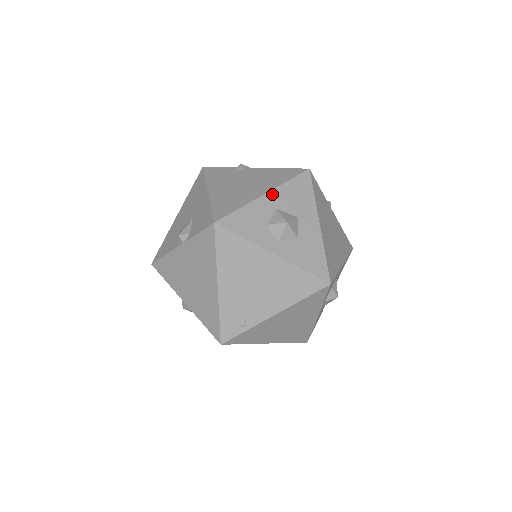
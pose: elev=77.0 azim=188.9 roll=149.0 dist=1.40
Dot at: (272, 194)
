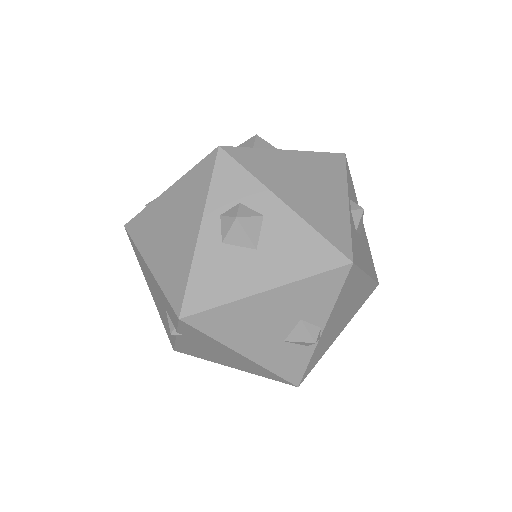
Dot at: occluded
